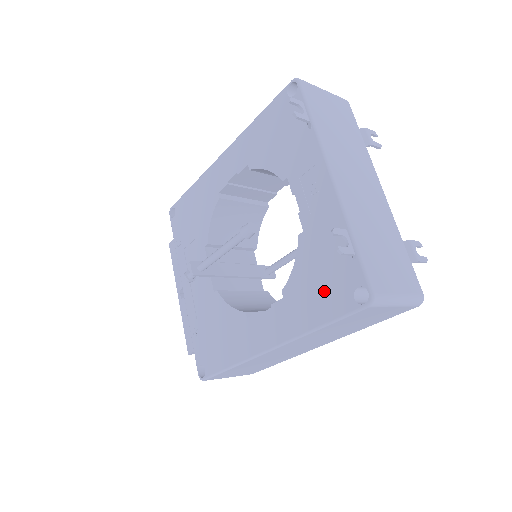
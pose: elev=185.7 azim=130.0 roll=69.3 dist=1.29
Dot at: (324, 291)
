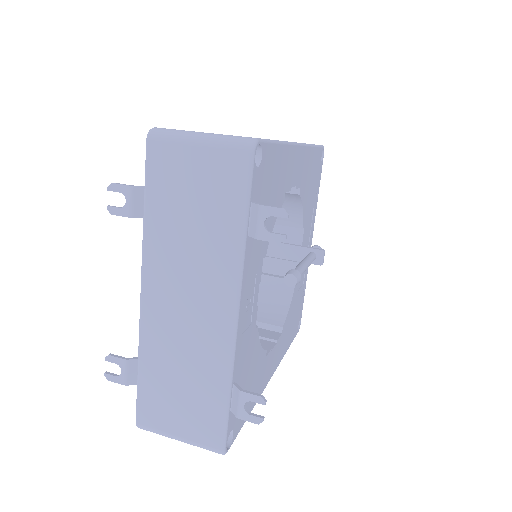
Dot at: occluded
